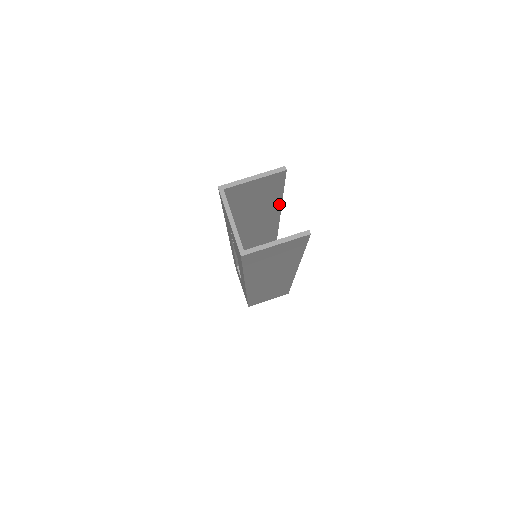
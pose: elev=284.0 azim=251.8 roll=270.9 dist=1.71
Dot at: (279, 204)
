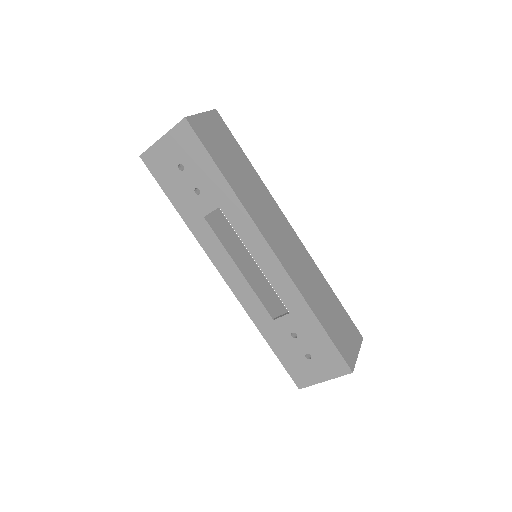
Dot at: occluded
